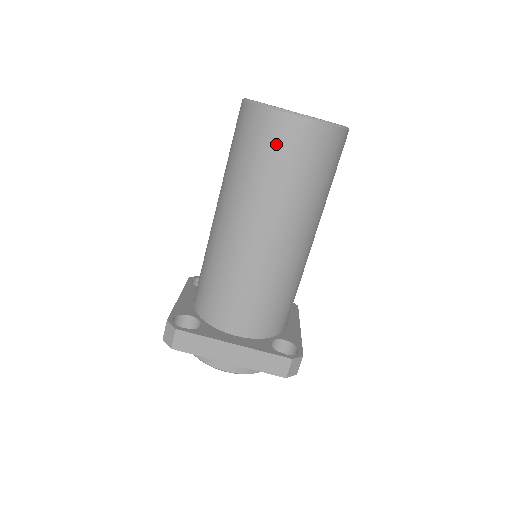
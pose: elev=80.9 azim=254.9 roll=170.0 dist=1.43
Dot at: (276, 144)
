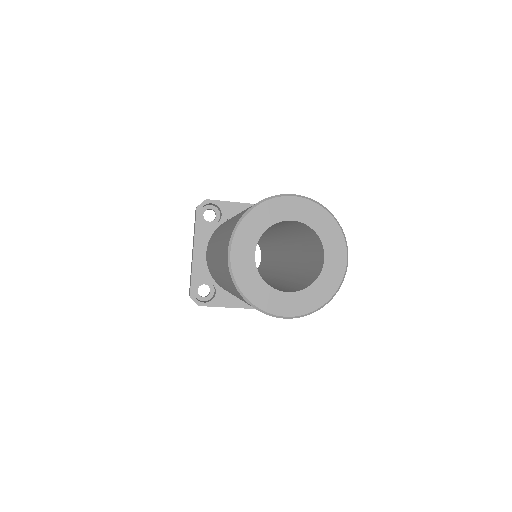
Dot at: occluded
